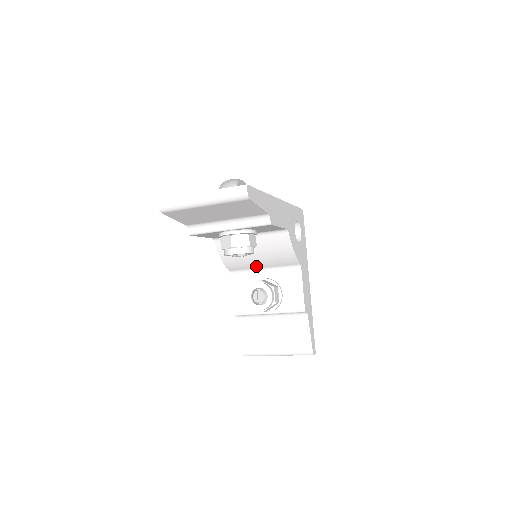
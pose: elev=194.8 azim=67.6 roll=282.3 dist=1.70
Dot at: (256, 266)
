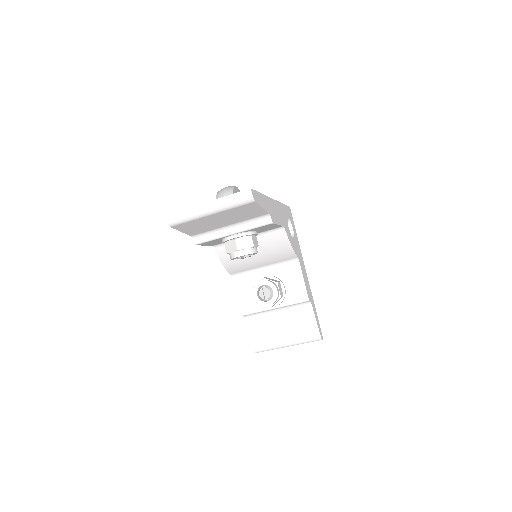
Dot at: (256, 266)
